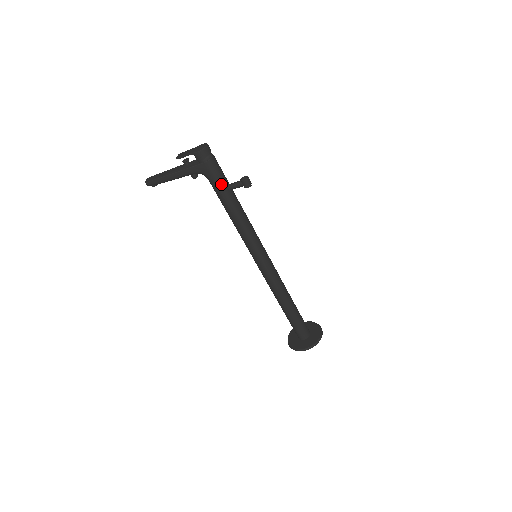
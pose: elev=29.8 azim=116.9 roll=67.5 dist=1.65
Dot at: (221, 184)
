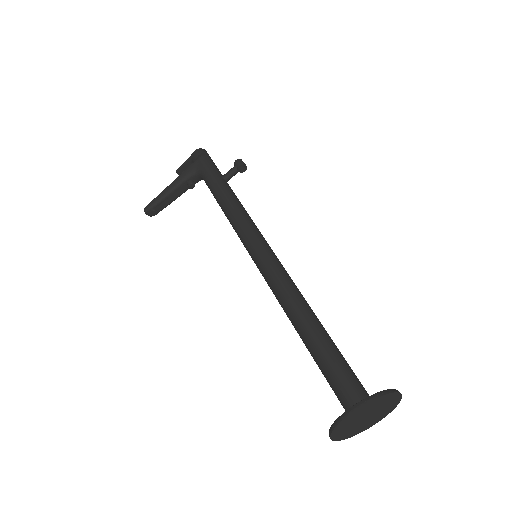
Dot at: (213, 172)
